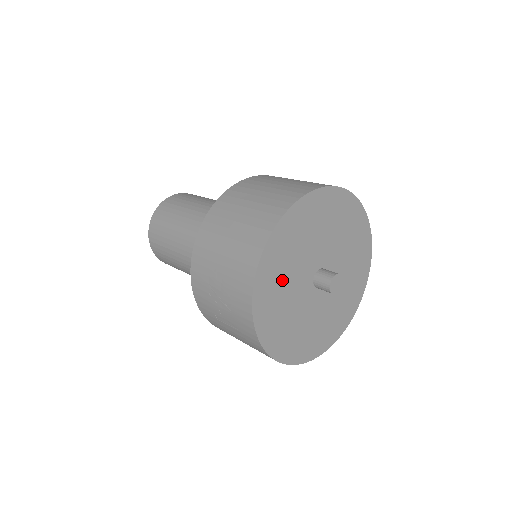
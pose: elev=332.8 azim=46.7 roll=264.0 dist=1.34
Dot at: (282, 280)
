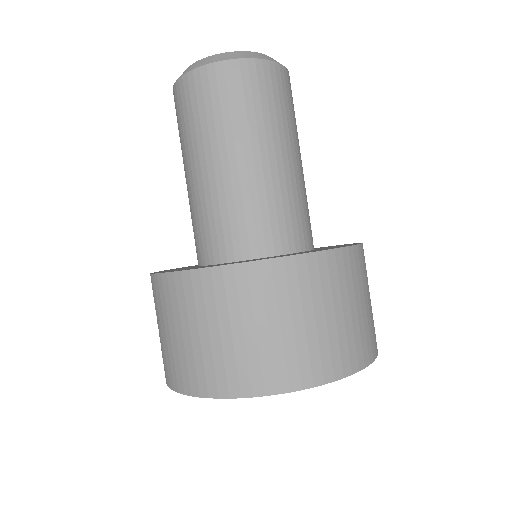
Dot at: occluded
